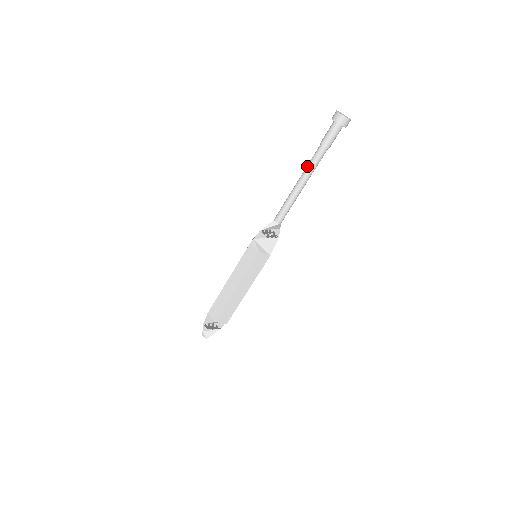
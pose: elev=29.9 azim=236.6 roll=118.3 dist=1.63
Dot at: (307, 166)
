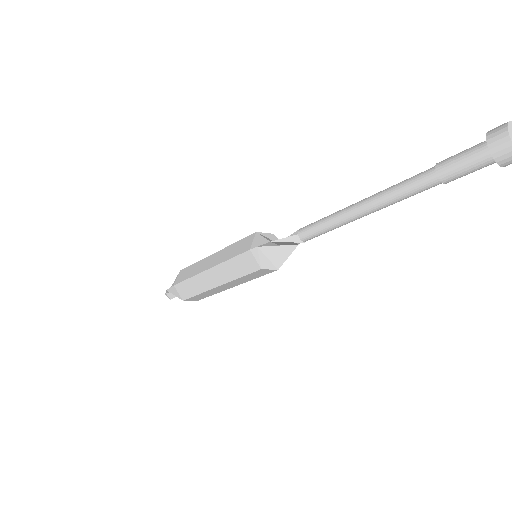
Dot at: (389, 192)
